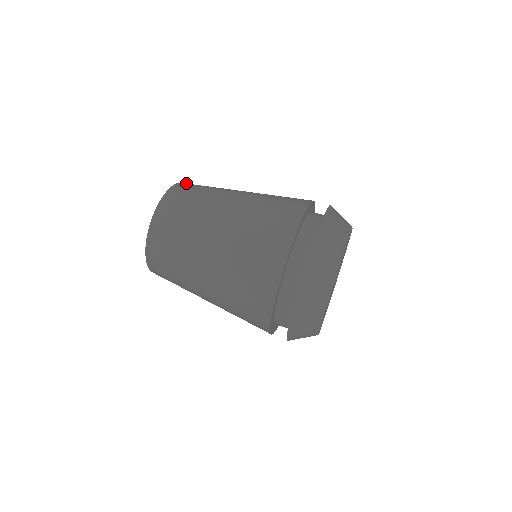
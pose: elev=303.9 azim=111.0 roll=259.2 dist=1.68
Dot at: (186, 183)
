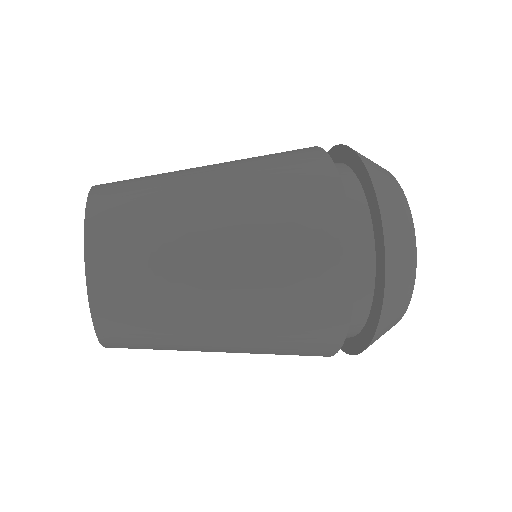
Dot at: occluded
